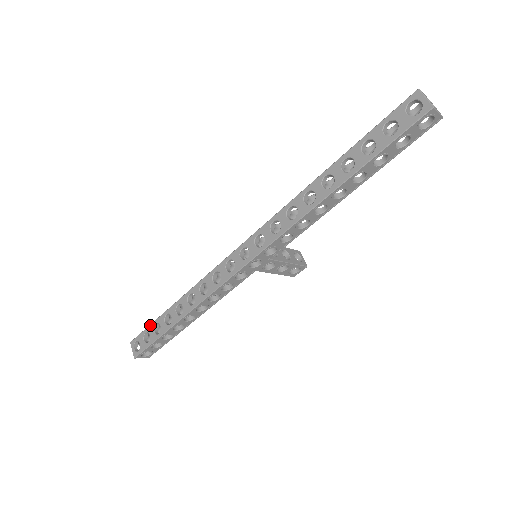
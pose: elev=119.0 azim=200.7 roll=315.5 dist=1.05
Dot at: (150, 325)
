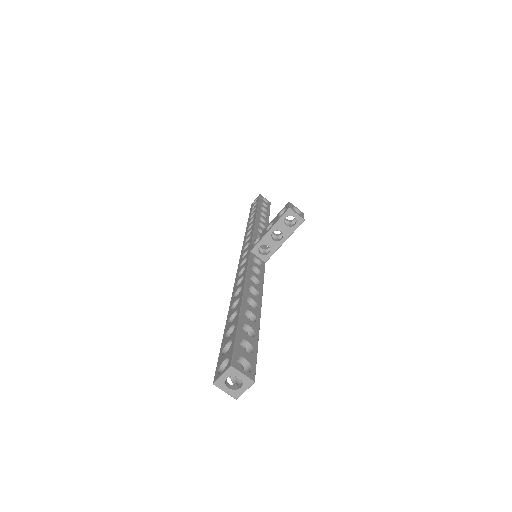
Dot at: (249, 214)
